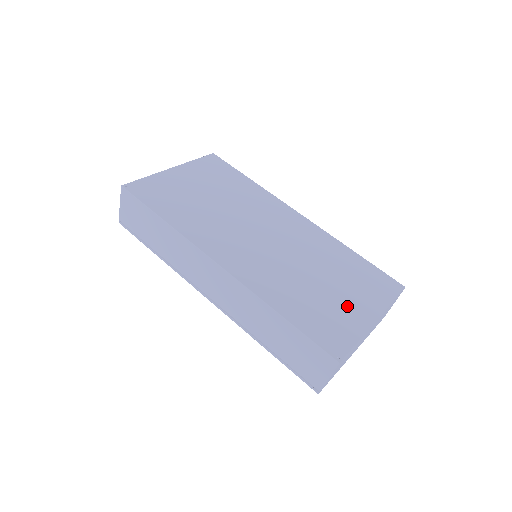
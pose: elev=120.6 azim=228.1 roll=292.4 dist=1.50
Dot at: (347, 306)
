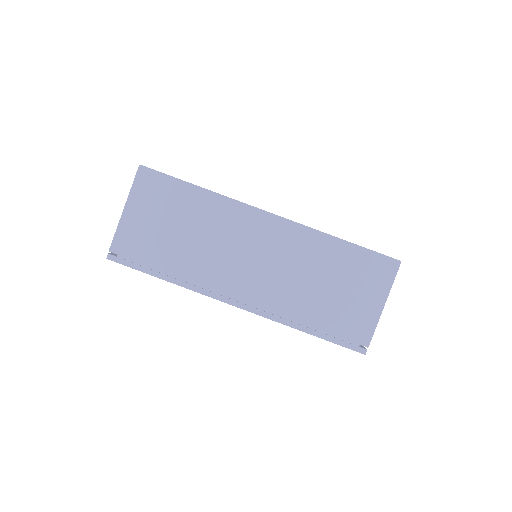
Dot at: occluded
